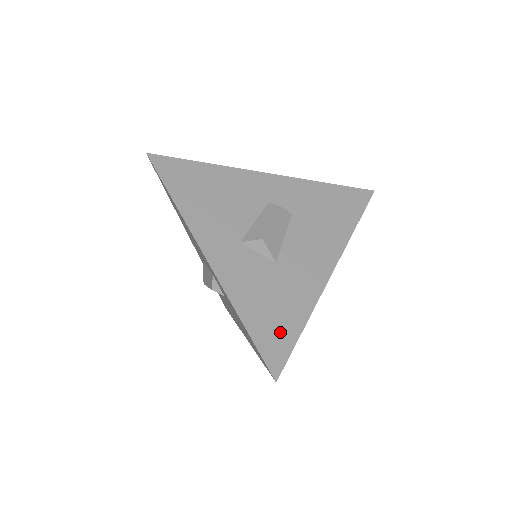
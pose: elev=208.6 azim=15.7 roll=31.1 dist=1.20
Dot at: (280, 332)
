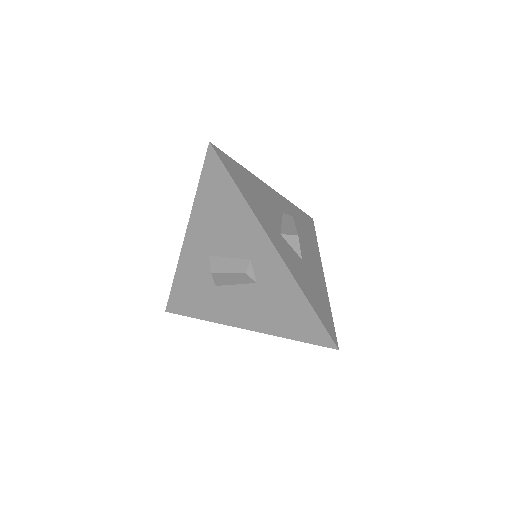
Dot at: (185, 305)
